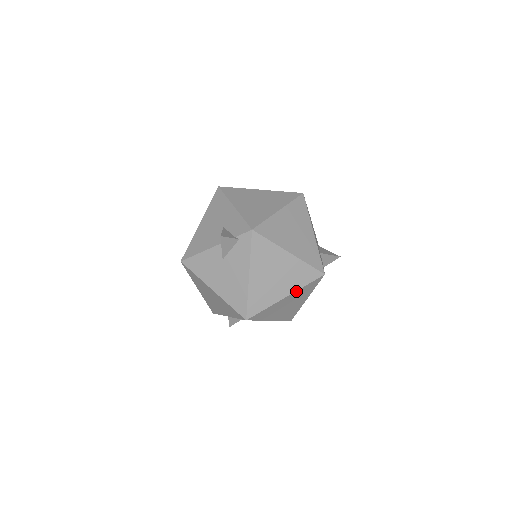
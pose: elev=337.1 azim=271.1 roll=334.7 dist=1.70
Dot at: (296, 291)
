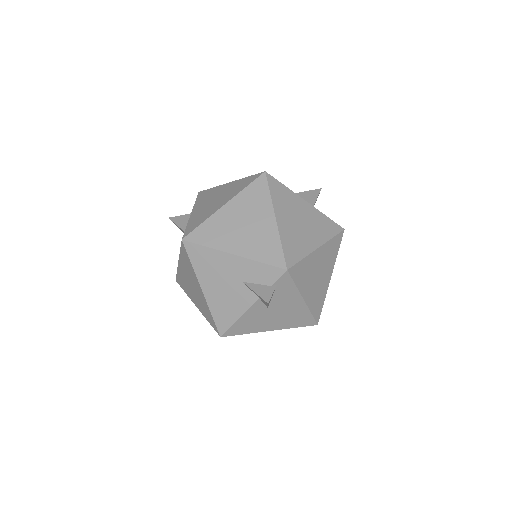
Dot at: occluded
